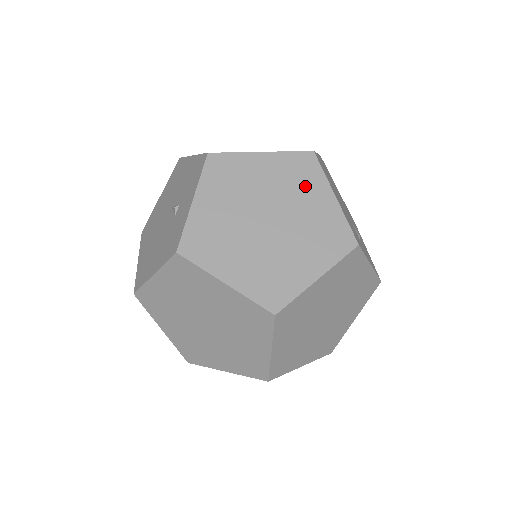
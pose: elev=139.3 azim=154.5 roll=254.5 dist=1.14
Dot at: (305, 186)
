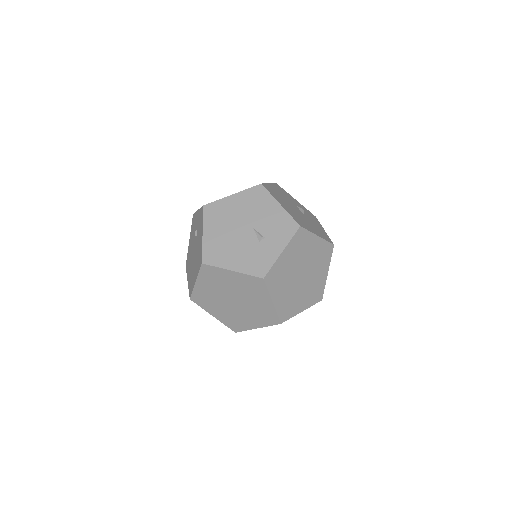
Dot at: (322, 263)
